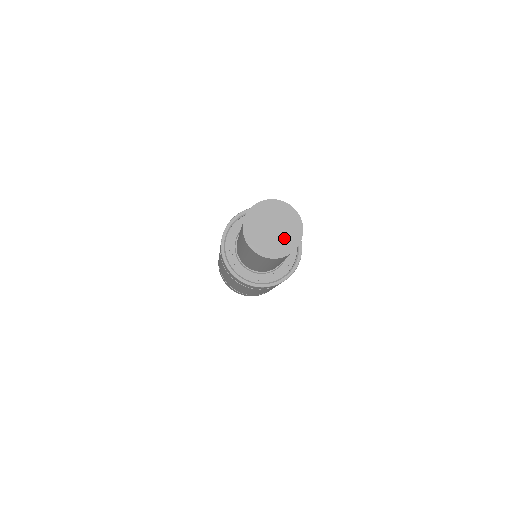
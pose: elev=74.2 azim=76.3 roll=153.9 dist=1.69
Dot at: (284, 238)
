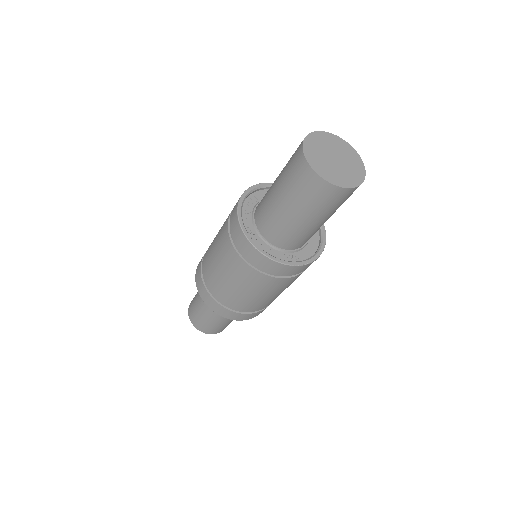
Dot at: (339, 172)
